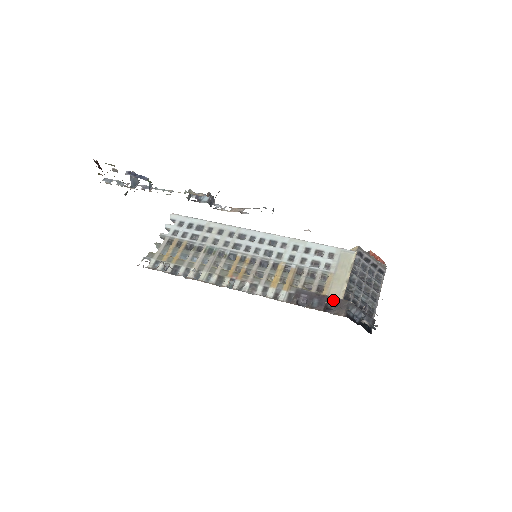
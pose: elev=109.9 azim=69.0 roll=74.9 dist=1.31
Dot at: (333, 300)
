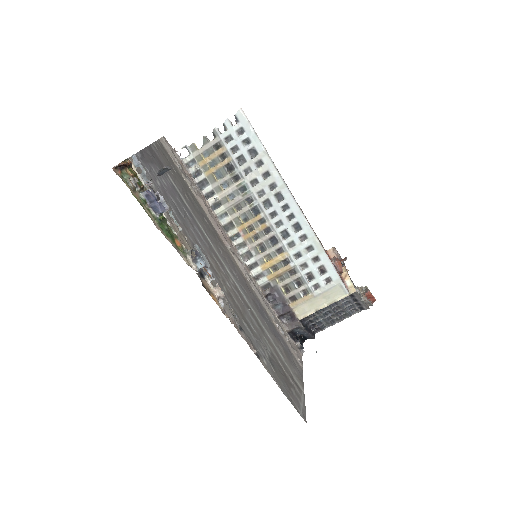
Dot at: (292, 315)
